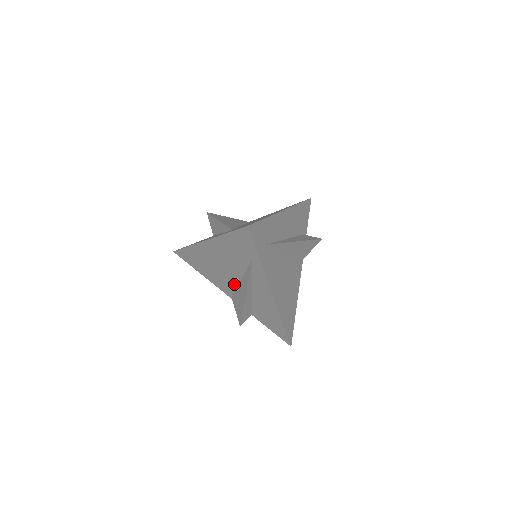
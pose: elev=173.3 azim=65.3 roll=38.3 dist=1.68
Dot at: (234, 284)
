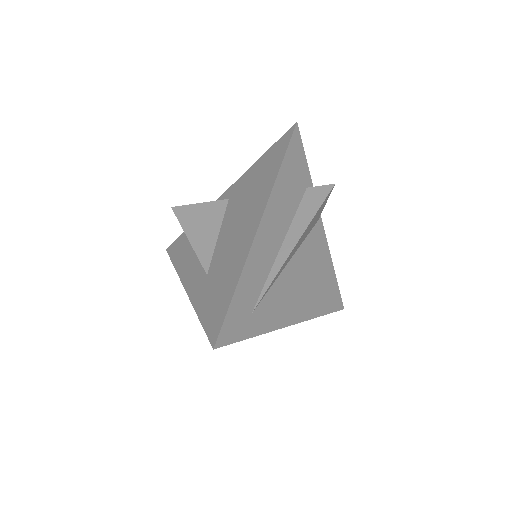
Dot at: occluded
